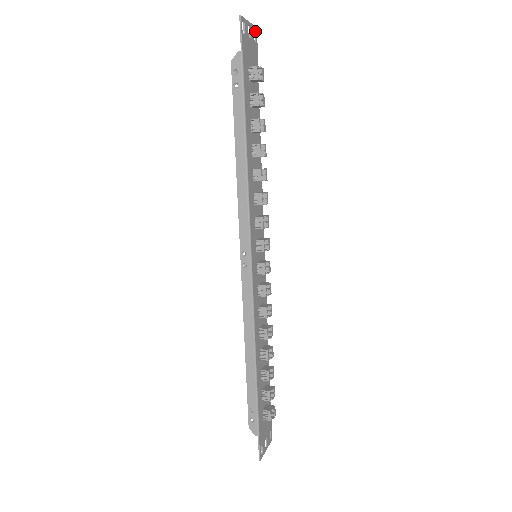
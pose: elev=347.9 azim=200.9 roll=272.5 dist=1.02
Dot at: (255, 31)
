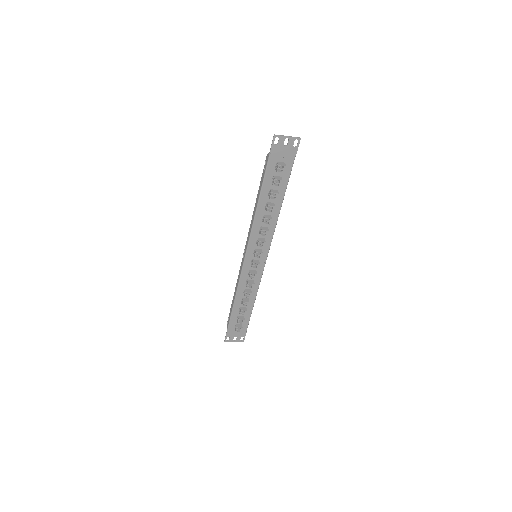
Dot at: (298, 140)
